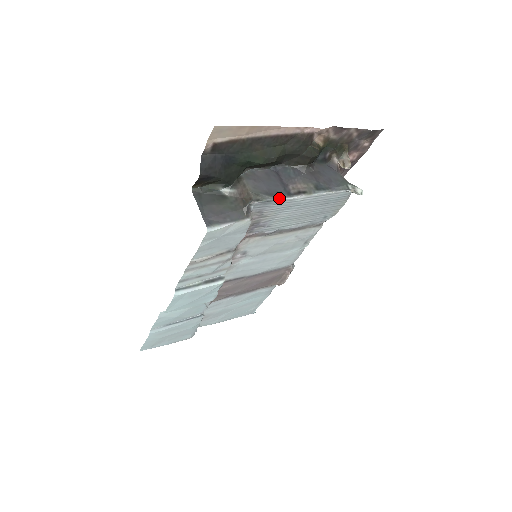
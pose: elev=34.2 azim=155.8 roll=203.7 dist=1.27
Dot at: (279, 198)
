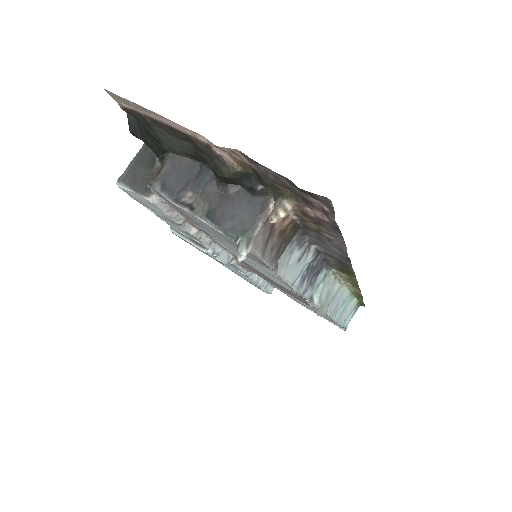
Dot at: (165, 196)
